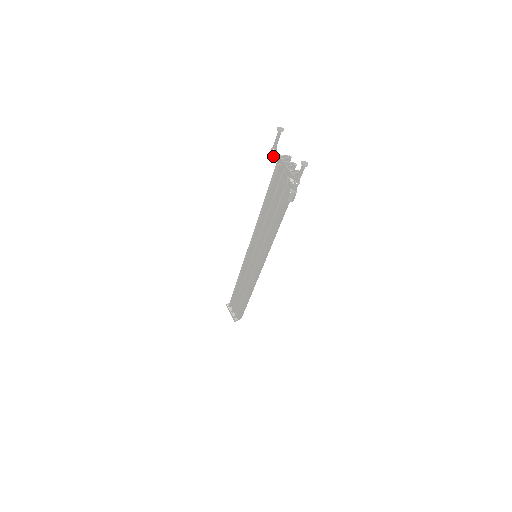
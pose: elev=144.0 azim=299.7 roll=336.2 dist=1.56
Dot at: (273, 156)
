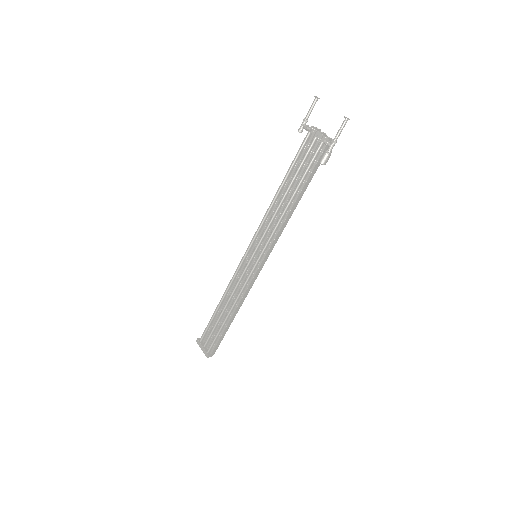
Dot at: (305, 126)
